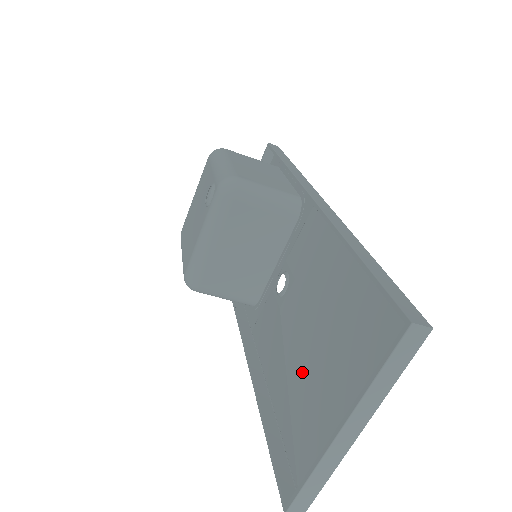
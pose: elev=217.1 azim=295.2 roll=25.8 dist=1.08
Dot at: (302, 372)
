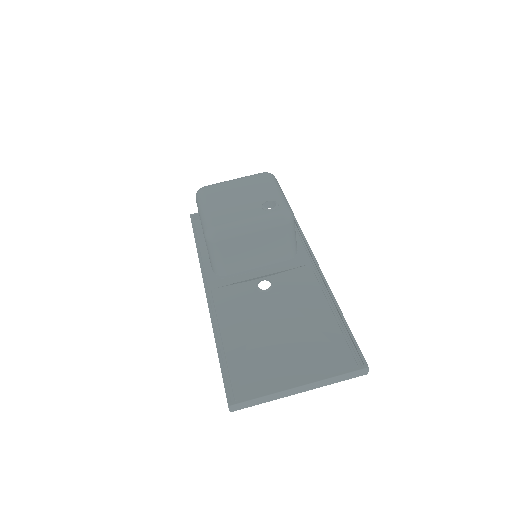
Dot at: (266, 343)
